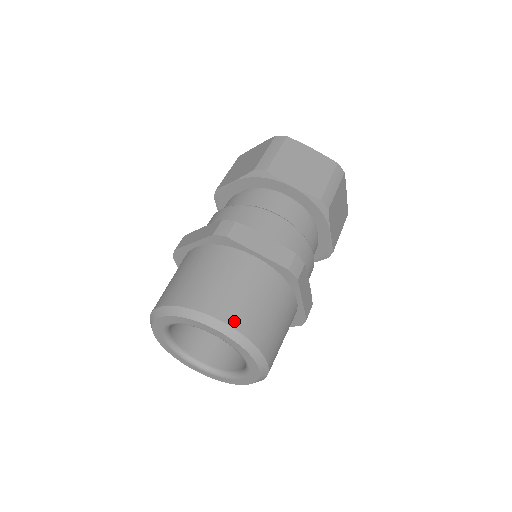
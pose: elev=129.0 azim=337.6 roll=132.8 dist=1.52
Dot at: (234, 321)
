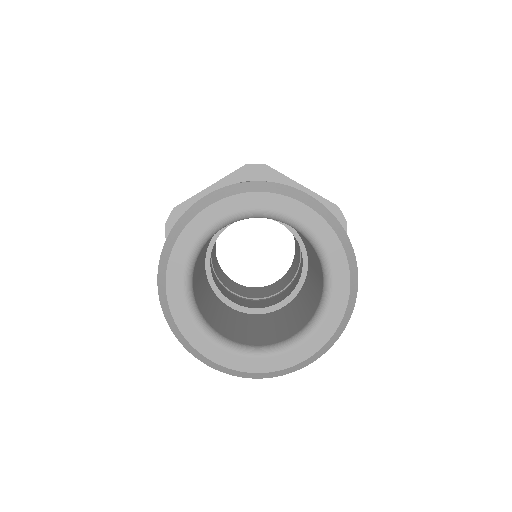
Dot at: (320, 203)
